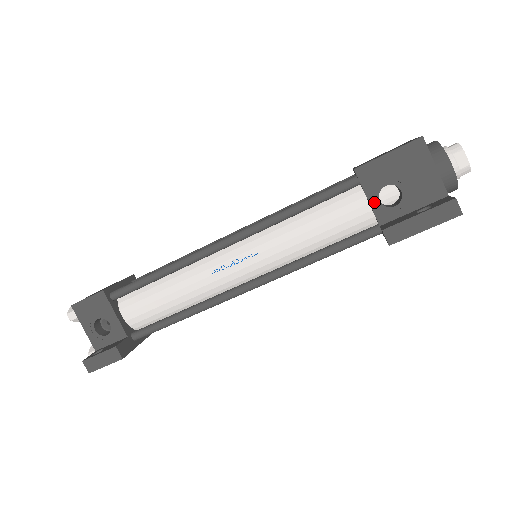
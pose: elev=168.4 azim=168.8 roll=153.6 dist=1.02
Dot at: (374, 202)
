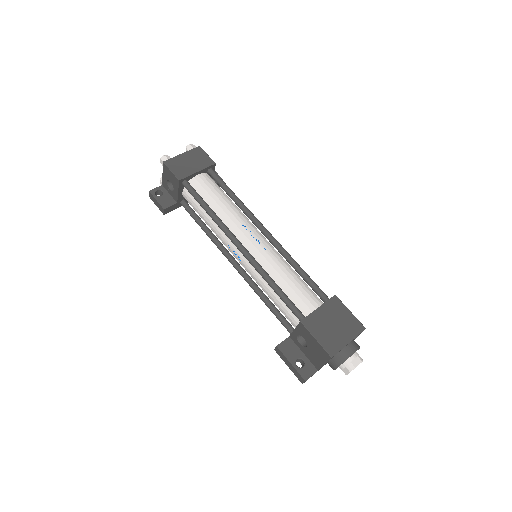
Dot at: (295, 333)
